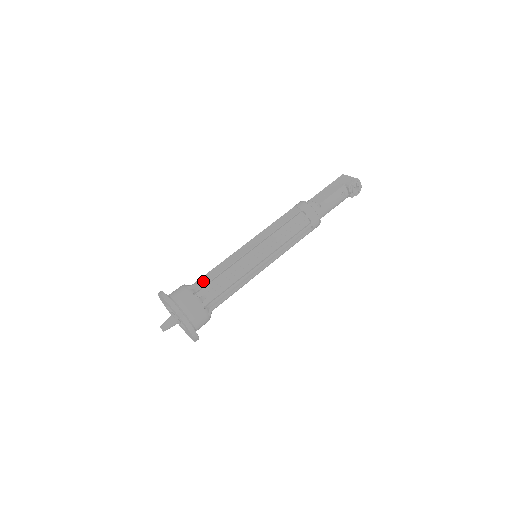
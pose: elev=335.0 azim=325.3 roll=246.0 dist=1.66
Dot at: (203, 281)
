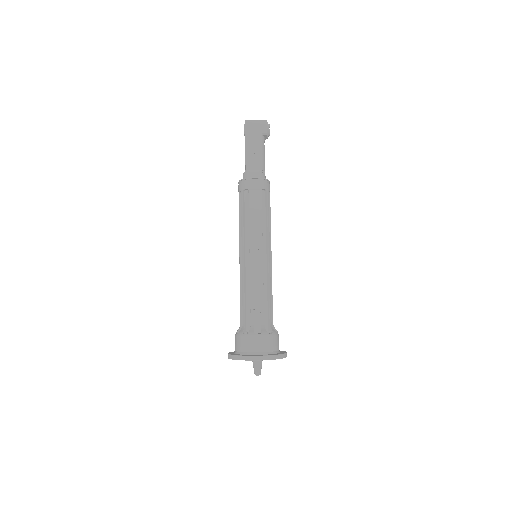
Dot at: (255, 316)
